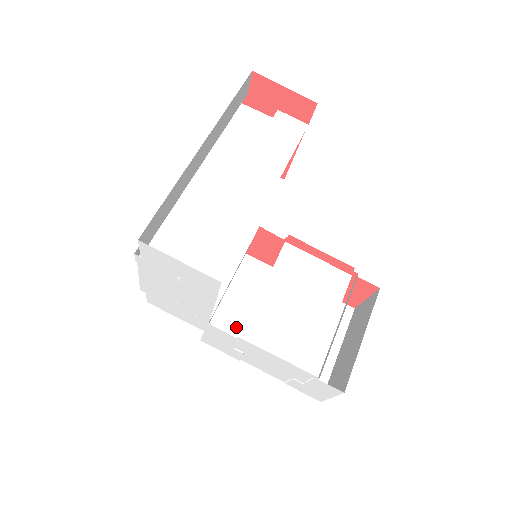
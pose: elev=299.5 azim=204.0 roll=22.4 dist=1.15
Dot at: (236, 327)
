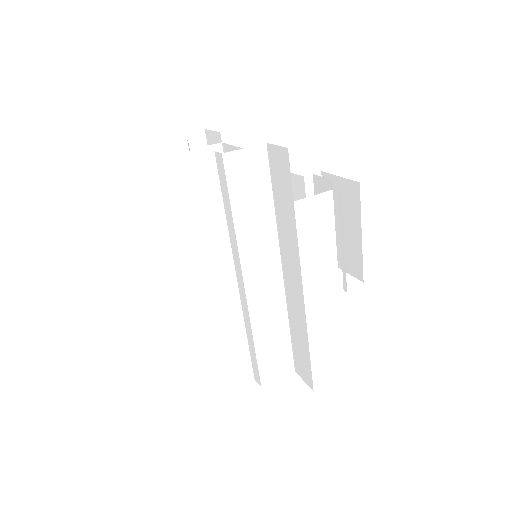
Dot at: occluded
